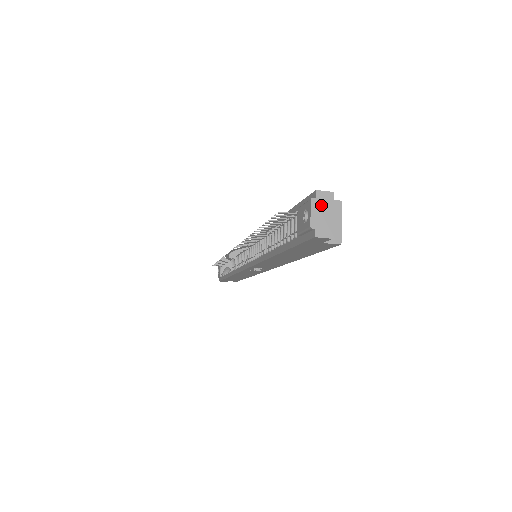
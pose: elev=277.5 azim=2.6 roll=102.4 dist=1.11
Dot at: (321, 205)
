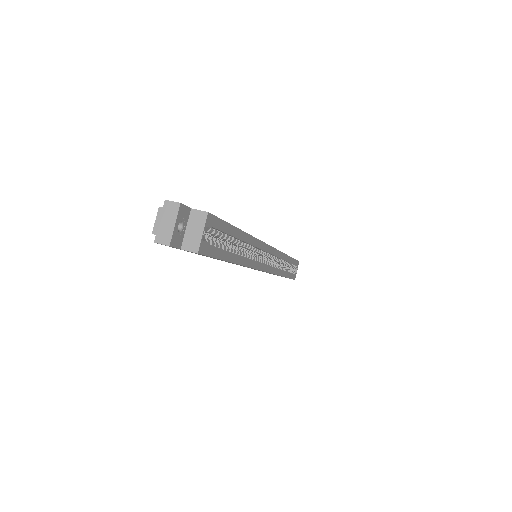
Dot at: (166, 214)
